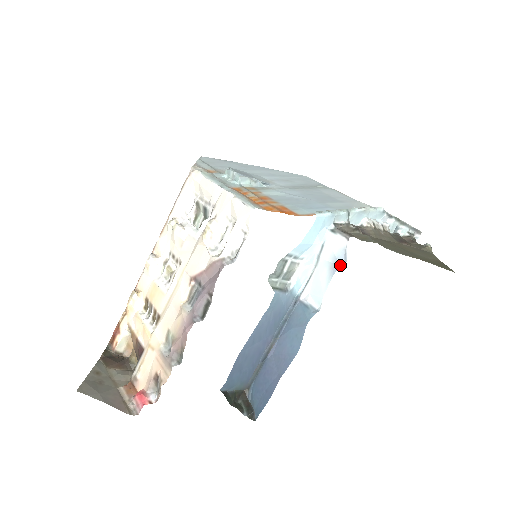
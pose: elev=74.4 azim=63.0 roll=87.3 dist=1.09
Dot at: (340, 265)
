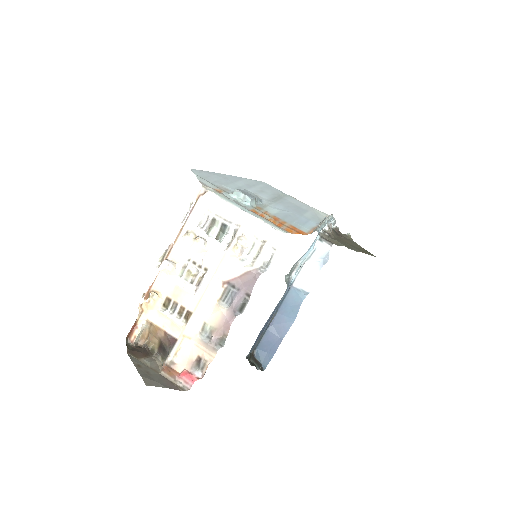
Dot at: (325, 262)
